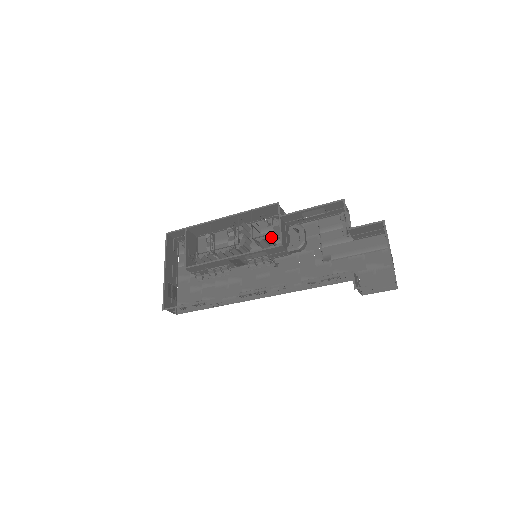
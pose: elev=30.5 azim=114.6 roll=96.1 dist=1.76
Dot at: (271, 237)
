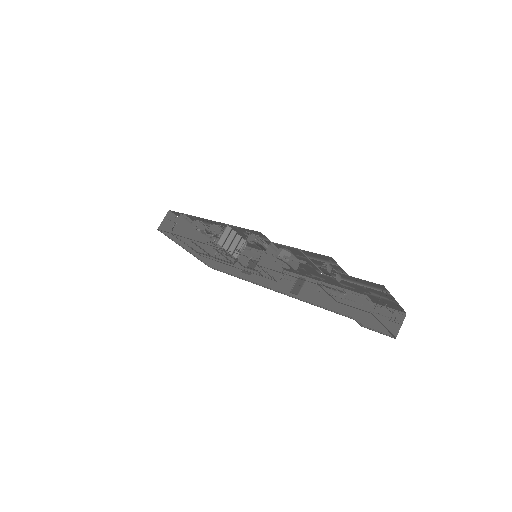
Dot at: occluded
